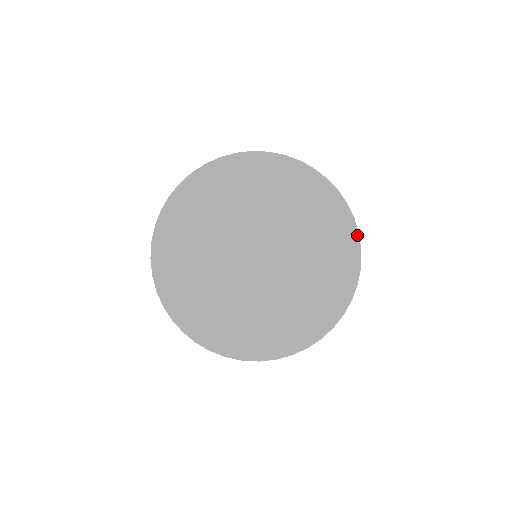
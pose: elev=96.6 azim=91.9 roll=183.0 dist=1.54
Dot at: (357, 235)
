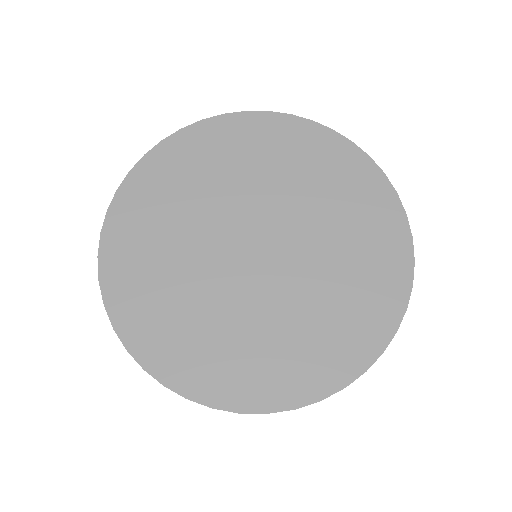
Dot at: (394, 194)
